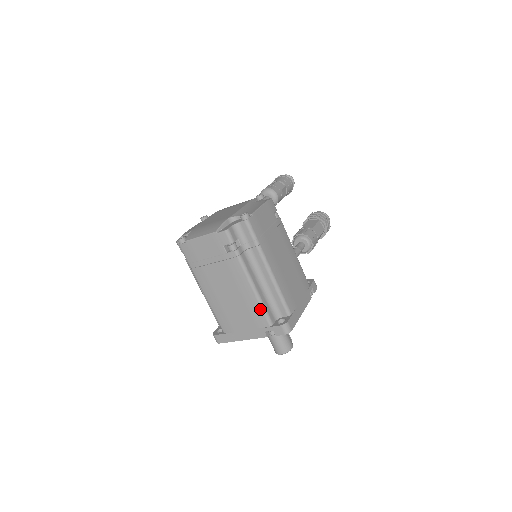
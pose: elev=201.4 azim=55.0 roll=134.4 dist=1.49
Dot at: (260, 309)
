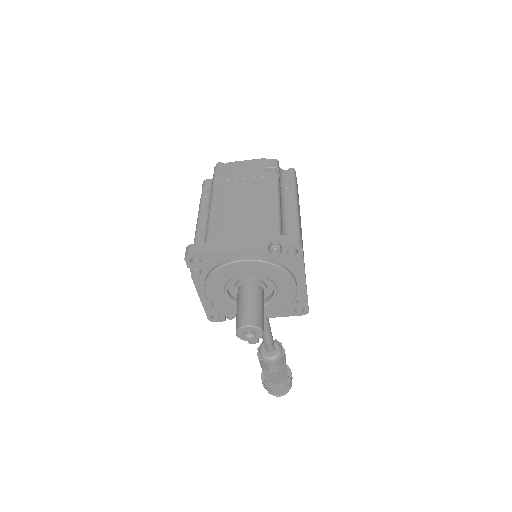
Dot at: (275, 219)
